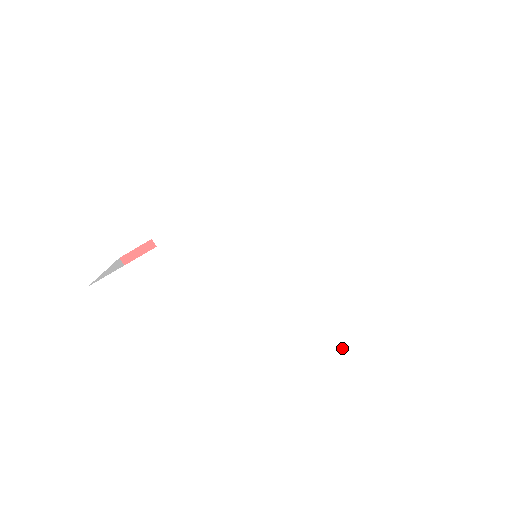
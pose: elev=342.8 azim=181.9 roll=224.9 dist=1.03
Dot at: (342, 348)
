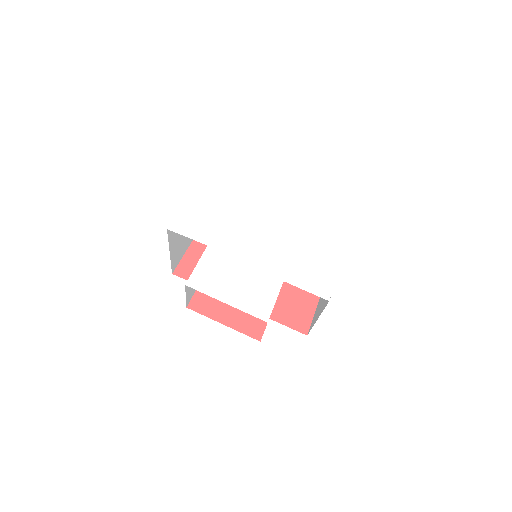
Dot at: (325, 240)
